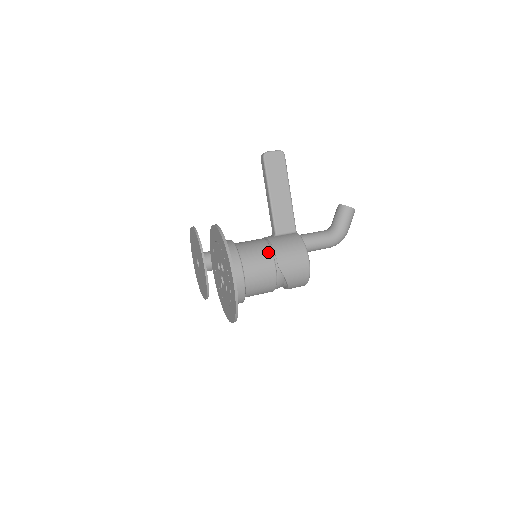
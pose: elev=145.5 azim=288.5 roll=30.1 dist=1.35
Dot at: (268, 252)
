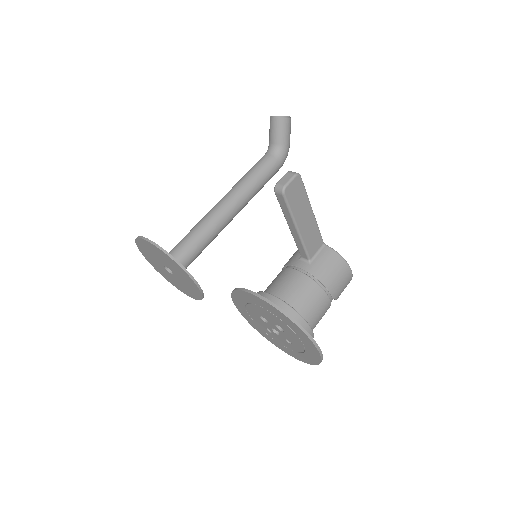
Dot at: (320, 291)
